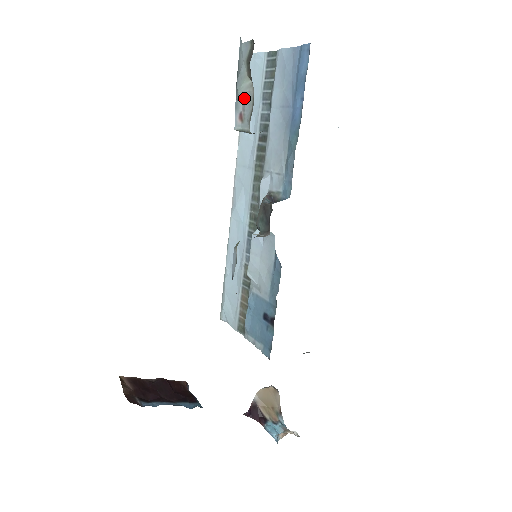
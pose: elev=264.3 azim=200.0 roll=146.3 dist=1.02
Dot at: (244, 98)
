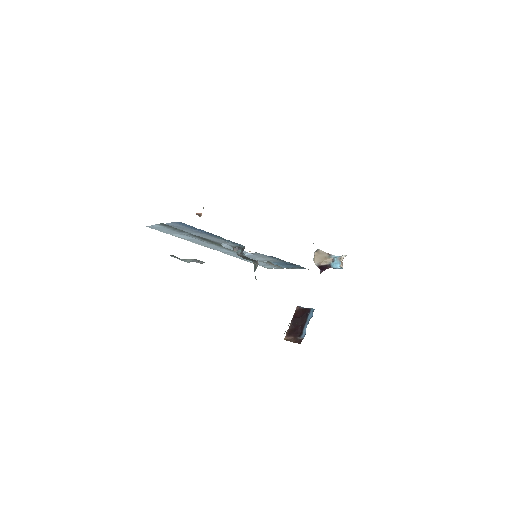
Dot at: occluded
